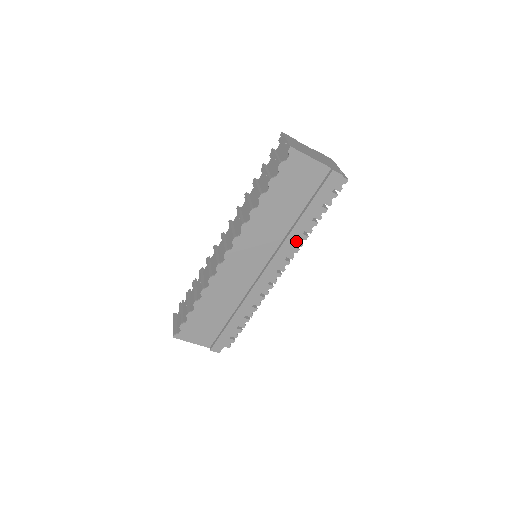
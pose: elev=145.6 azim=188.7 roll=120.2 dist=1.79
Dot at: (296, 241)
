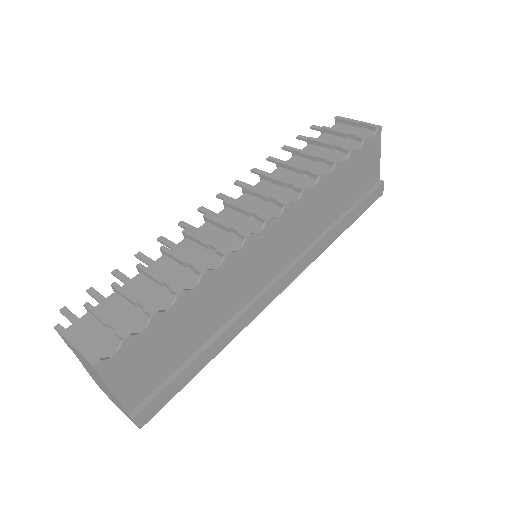
Dot at: (324, 249)
